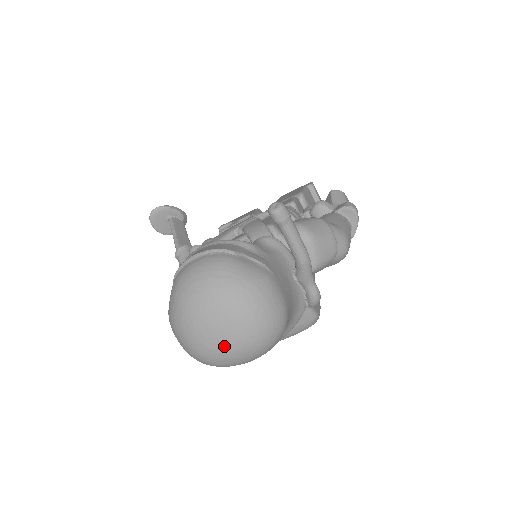
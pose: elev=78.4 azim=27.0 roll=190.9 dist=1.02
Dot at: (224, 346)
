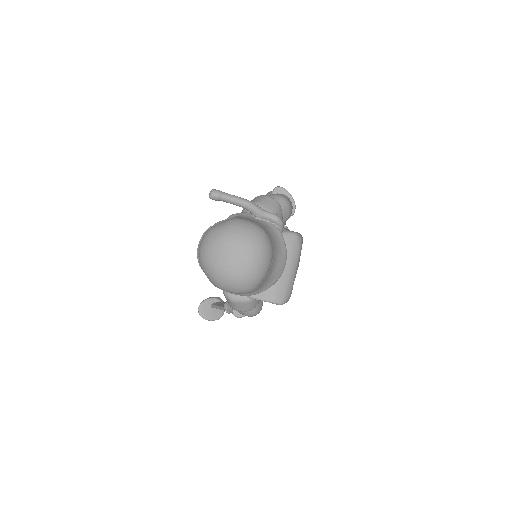
Dot at: (242, 261)
